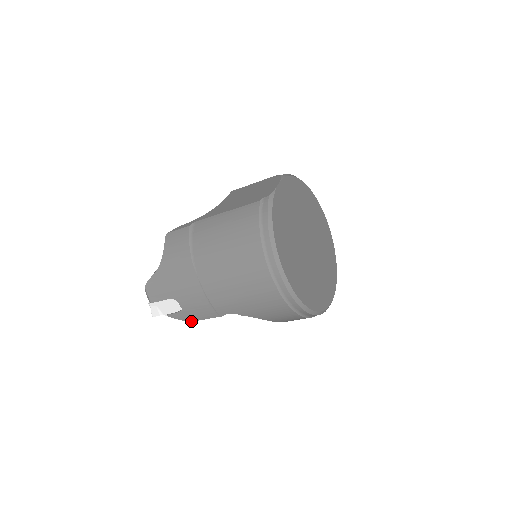
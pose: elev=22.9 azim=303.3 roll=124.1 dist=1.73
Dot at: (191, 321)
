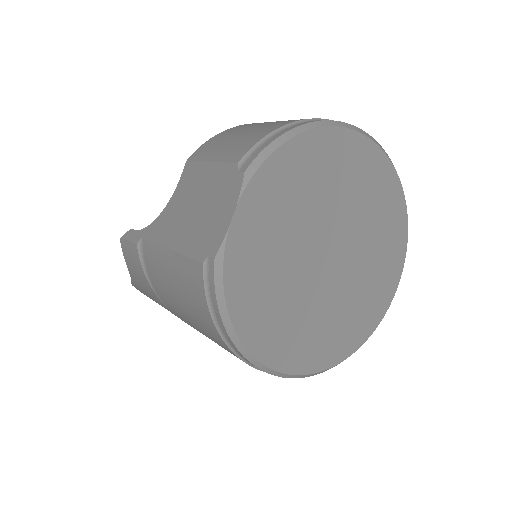
Dot at: occluded
